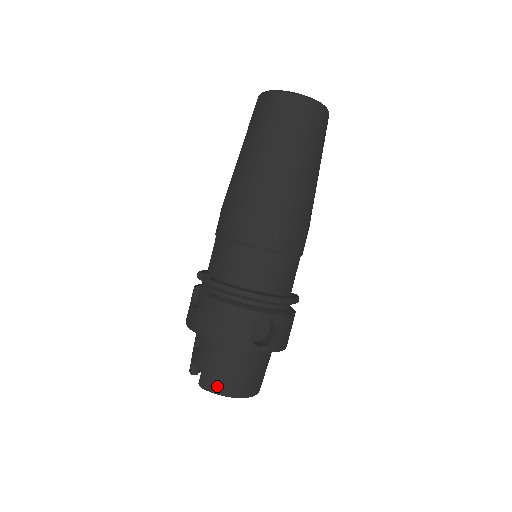
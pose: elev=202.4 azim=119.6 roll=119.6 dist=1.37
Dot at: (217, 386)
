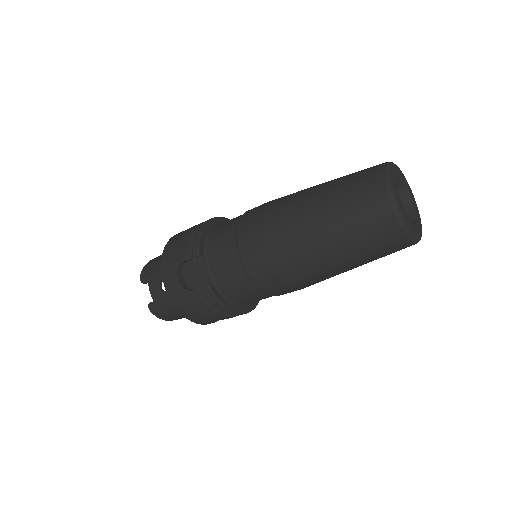
Dot at: (164, 317)
